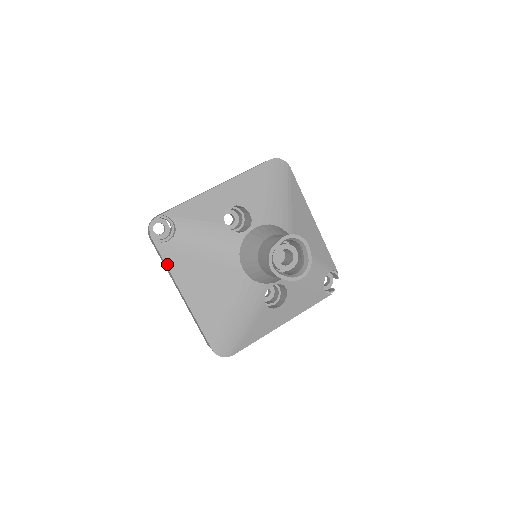
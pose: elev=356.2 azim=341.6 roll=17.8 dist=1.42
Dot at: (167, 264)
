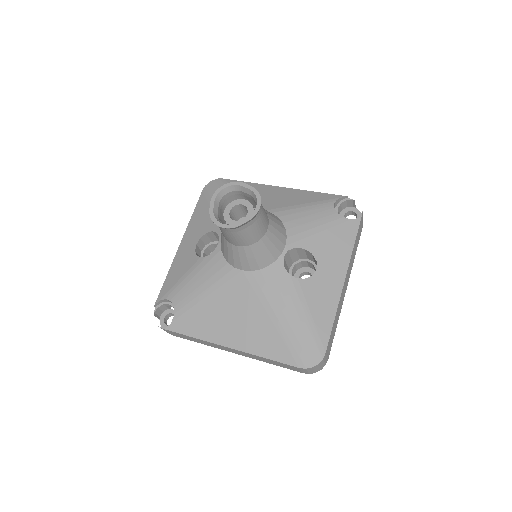
Dot at: (190, 335)
